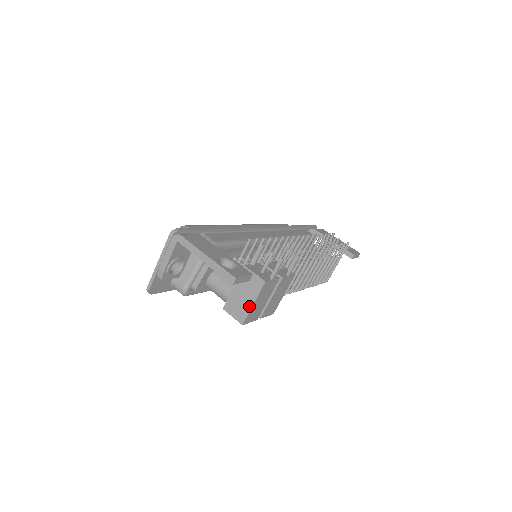
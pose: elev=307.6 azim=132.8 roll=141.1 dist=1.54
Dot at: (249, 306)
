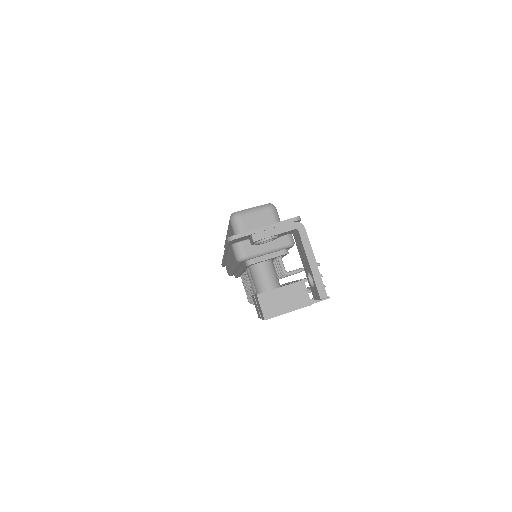
Dot at: (283, 311)
